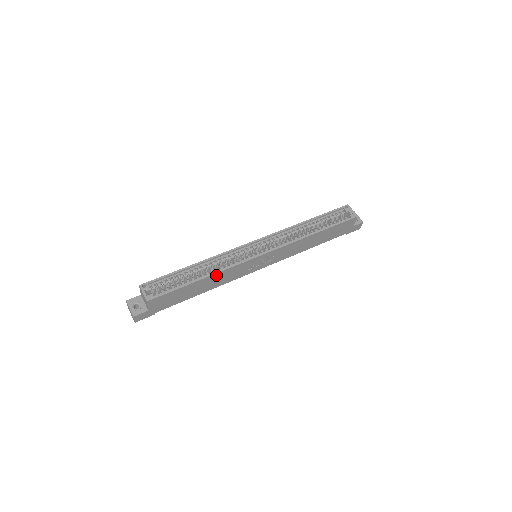
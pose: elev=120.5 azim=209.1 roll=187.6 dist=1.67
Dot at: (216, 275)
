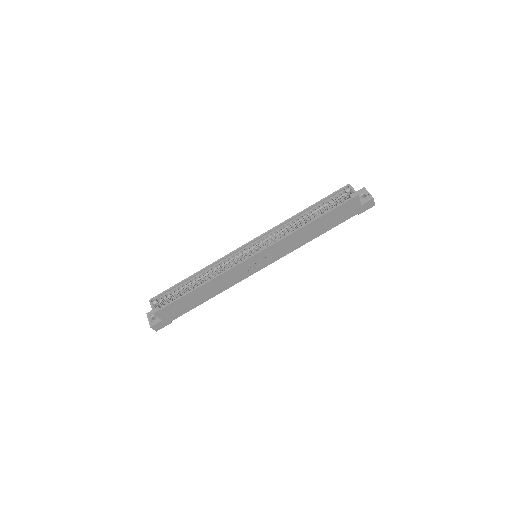
Dot at: (212, 281)
